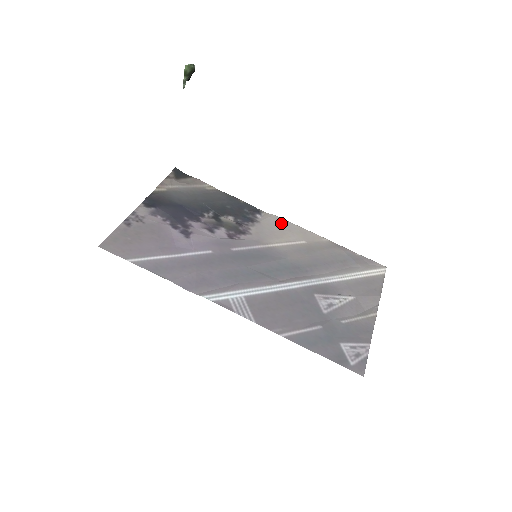
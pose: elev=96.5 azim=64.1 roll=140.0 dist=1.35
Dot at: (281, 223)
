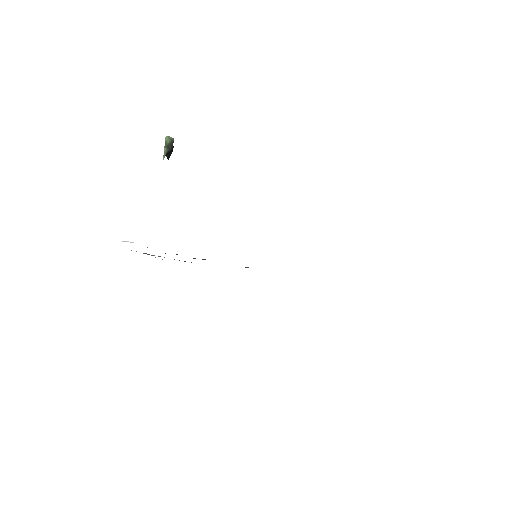
Dot at: occluded
